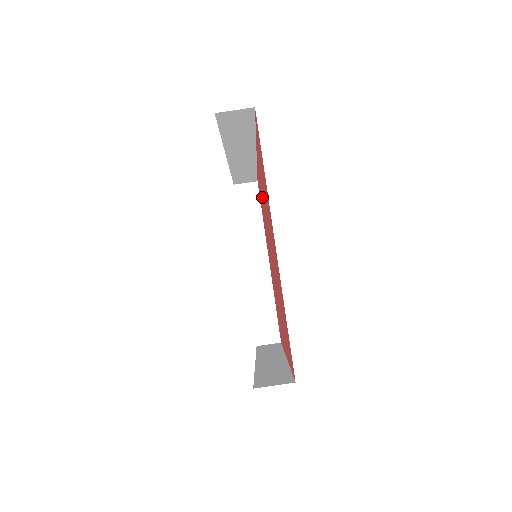
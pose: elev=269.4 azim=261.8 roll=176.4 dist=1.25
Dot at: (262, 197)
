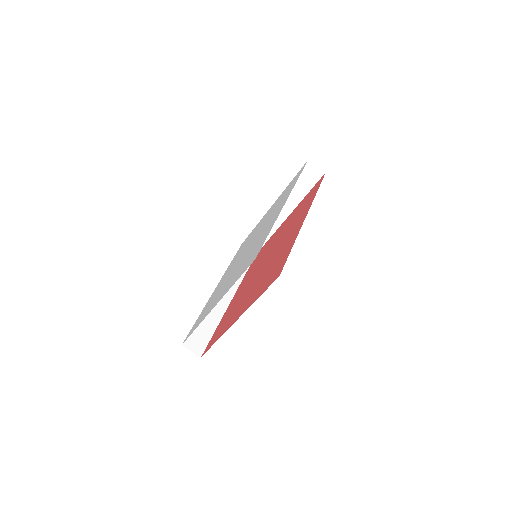
Dot at: (291, 229)
